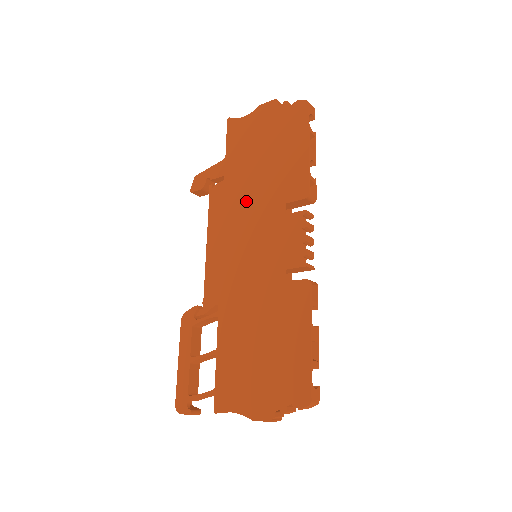
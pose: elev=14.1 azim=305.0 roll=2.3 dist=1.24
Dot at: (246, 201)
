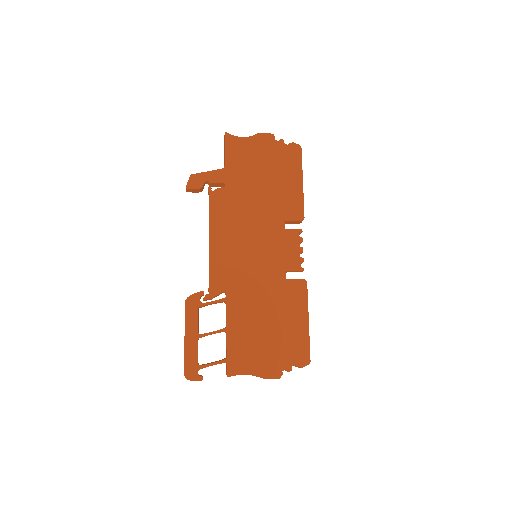
Dot at: (249, 211)
